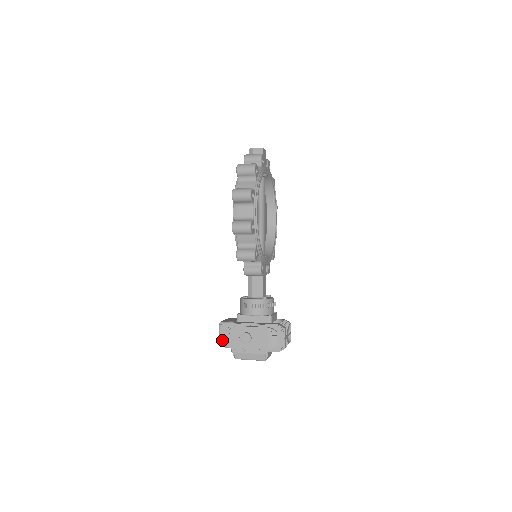
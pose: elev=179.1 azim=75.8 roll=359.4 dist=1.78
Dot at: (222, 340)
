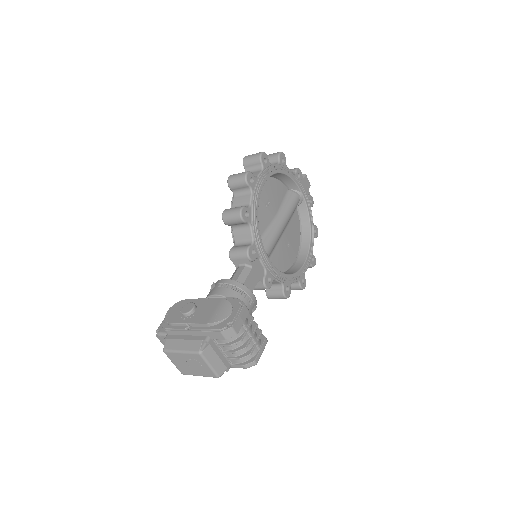
Dot at: occluded
